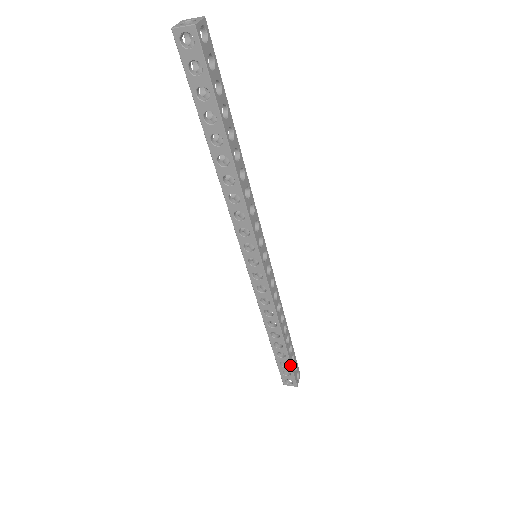
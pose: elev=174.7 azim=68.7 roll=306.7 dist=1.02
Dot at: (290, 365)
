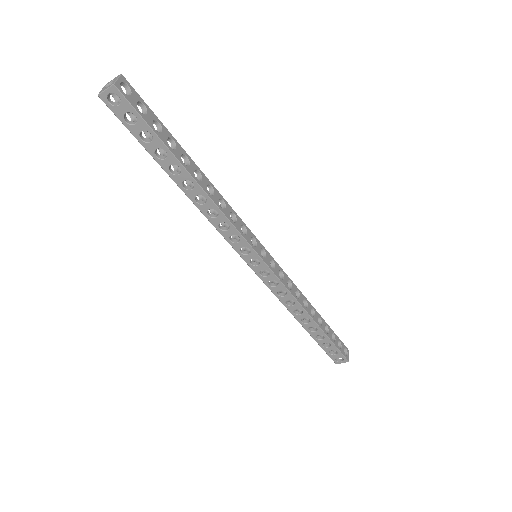
Dot at: (332, 344)
